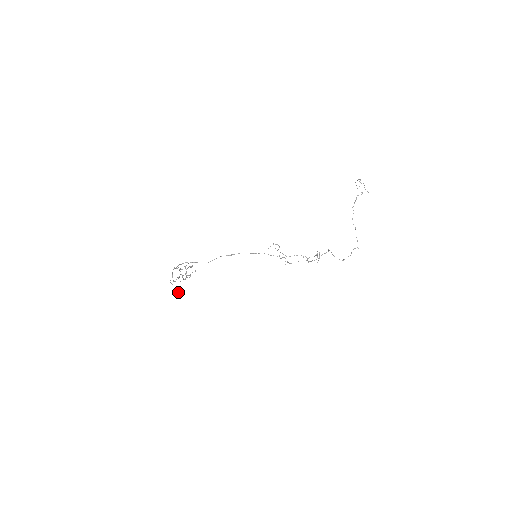
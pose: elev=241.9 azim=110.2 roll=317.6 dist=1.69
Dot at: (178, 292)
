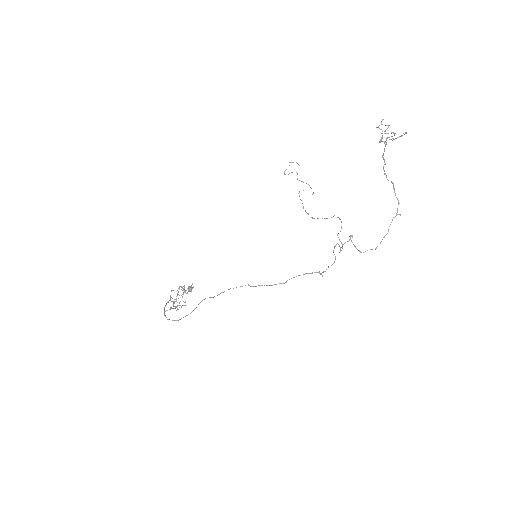
Dot at: (189, 290)
